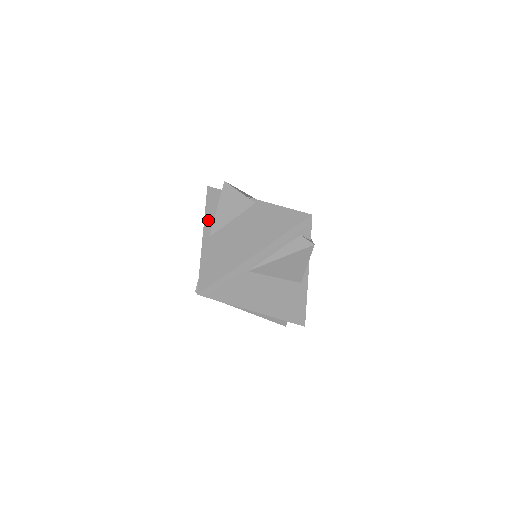
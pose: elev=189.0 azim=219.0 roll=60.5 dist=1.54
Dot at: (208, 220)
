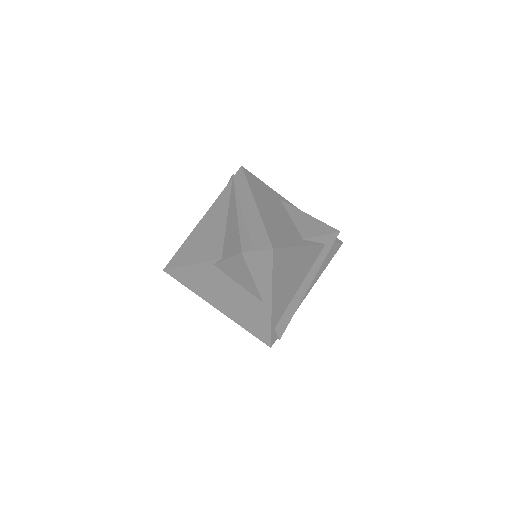
Dot at: occluded
